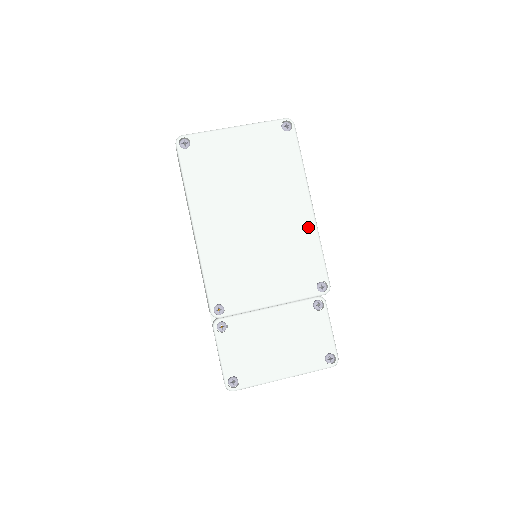
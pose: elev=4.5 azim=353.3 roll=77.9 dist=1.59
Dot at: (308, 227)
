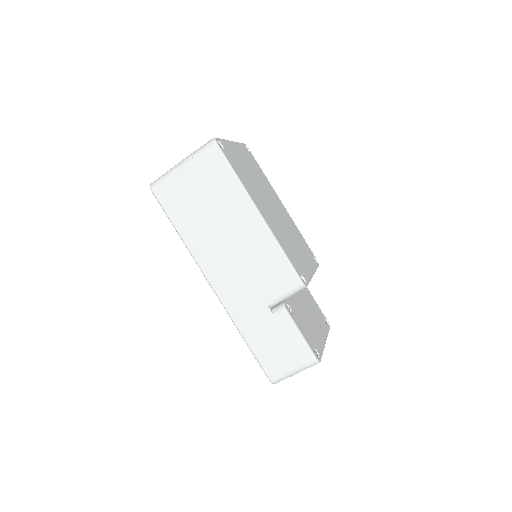
Dot at: (291, 220)
